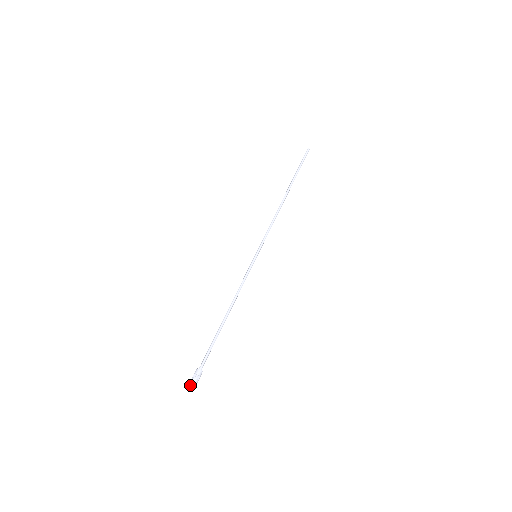
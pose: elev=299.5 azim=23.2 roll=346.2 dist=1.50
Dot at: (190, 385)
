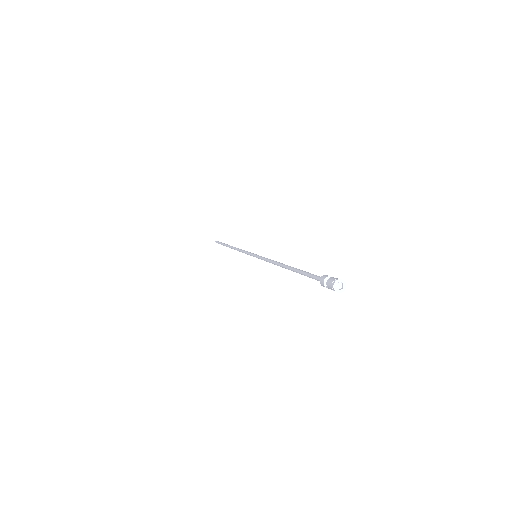
Dot at: (333, 283)
